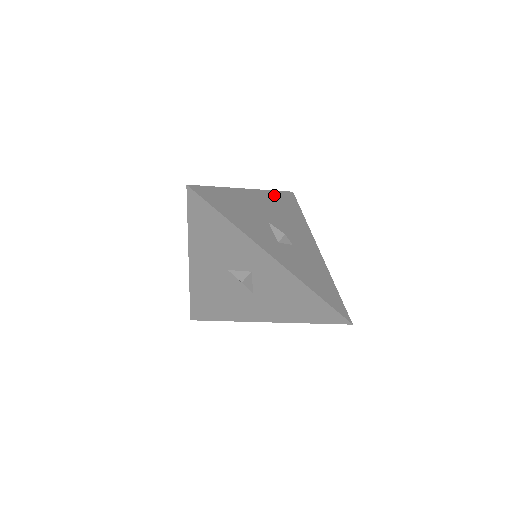
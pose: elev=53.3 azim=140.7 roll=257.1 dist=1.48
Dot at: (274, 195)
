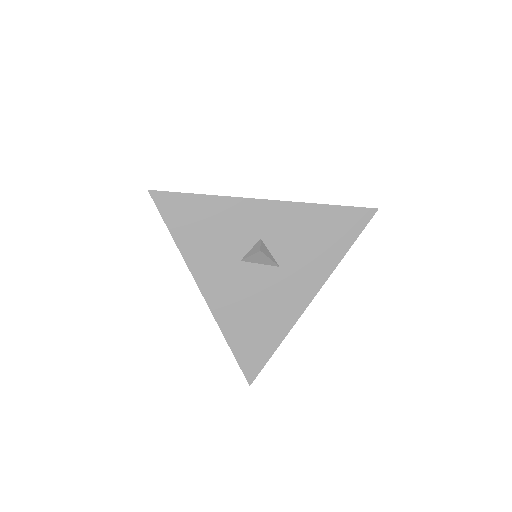
Dot at: occluded
